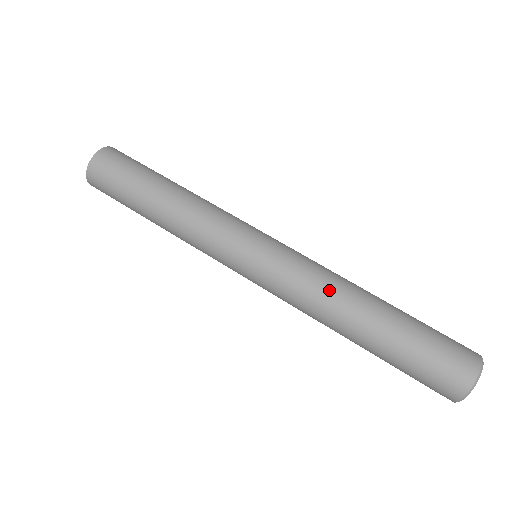
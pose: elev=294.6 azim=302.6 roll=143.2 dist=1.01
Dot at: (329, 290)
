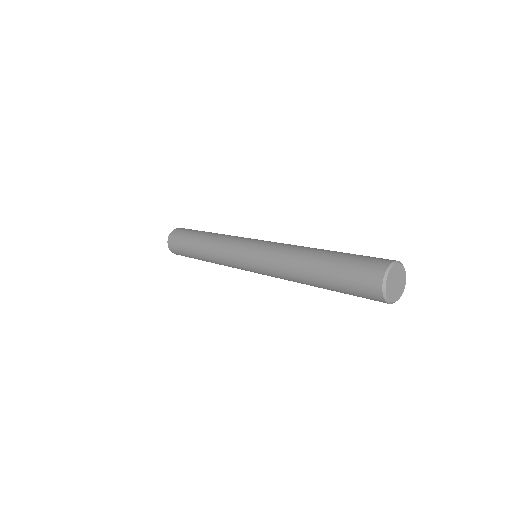
Dot at: (297, 246)
